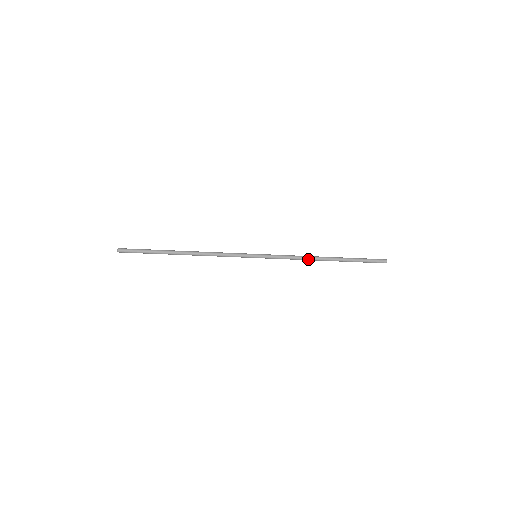
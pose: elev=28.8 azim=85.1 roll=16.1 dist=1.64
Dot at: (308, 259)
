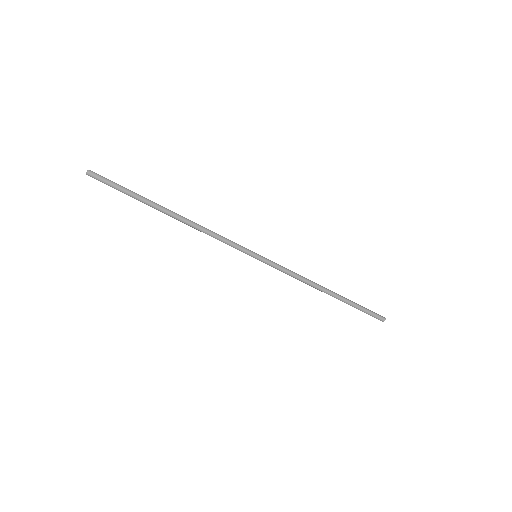
Dot at: (311, 282)
